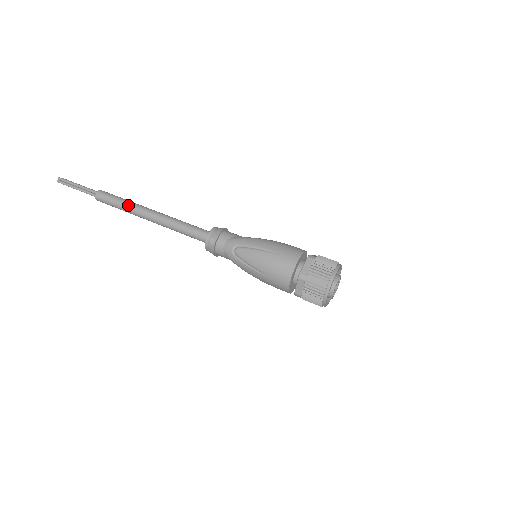
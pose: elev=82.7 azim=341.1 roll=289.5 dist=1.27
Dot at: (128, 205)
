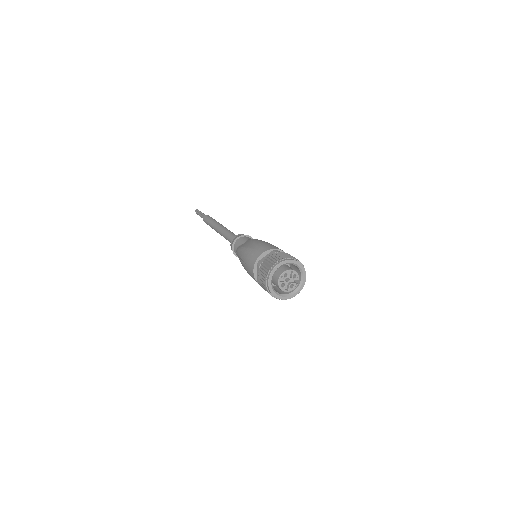
Dot at: (211, 227)
